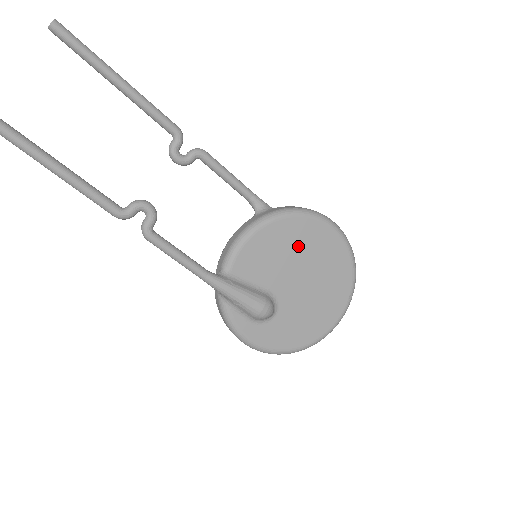
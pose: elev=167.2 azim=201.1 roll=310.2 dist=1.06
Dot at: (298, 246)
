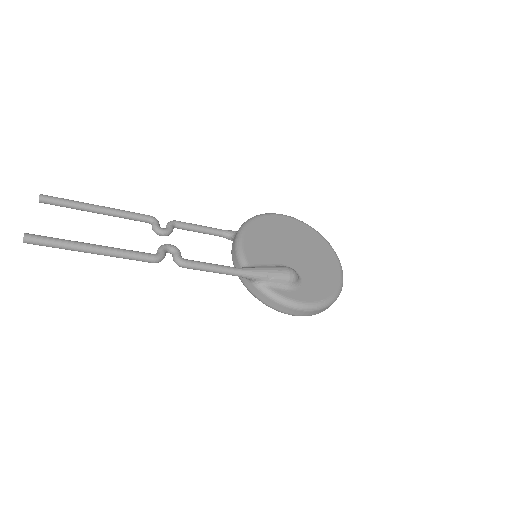
Dot at: (274, 233)
